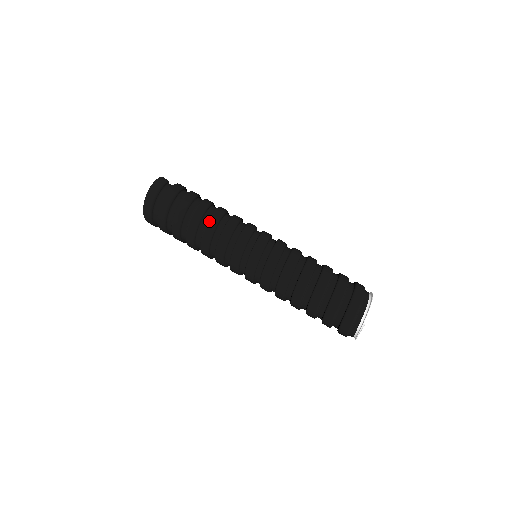
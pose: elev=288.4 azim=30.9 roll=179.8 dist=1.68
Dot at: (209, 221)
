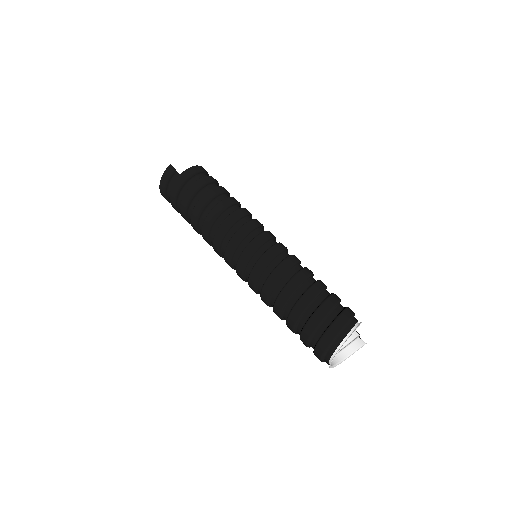
Dot at: (202, 226)
